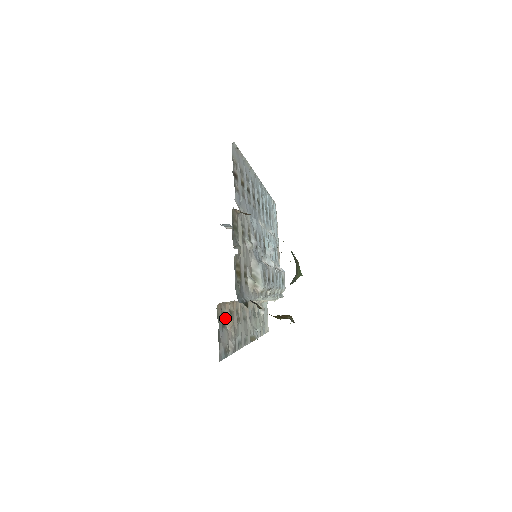
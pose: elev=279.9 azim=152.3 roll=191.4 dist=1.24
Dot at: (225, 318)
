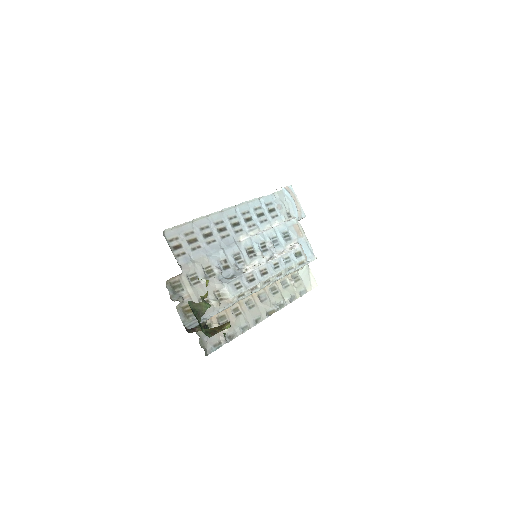
Dot at: (212, 325)
